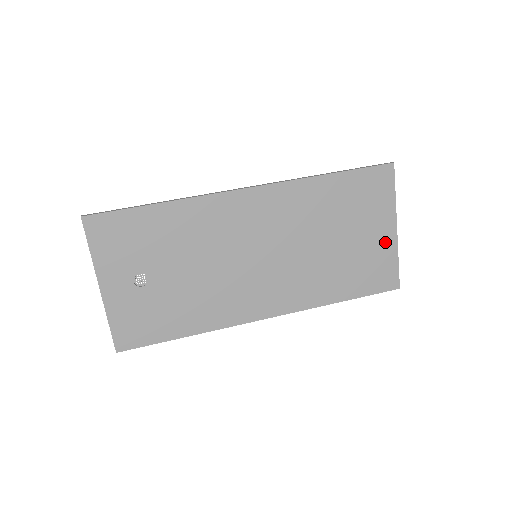
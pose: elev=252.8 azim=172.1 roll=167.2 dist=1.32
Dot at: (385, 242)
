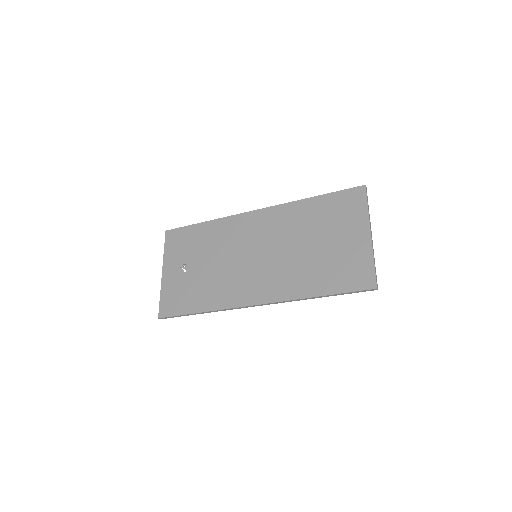
Dot at: (360, 246)
